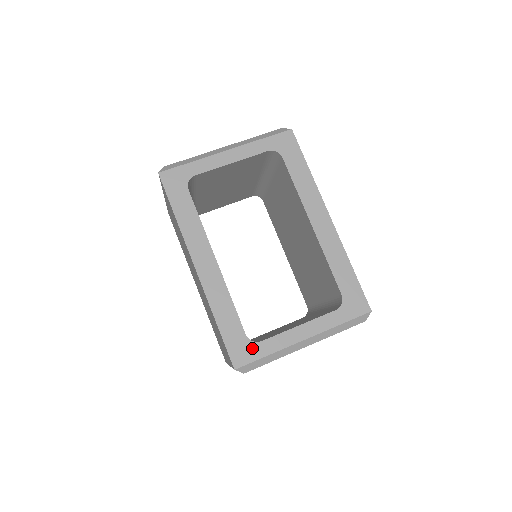
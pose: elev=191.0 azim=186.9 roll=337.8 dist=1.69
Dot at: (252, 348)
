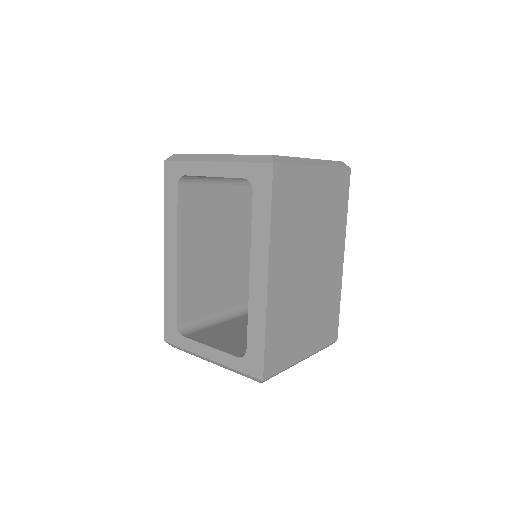
Dot at: (177, 336)
